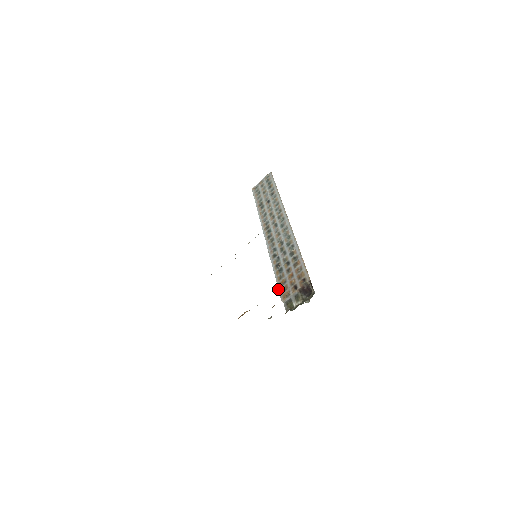
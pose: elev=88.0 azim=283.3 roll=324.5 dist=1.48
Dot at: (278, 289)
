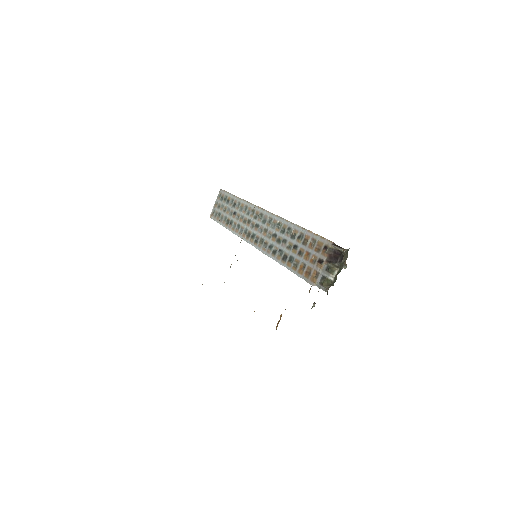
Dot at: occluded
